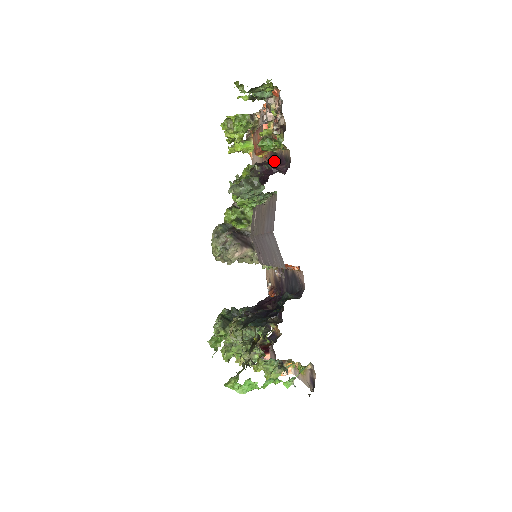
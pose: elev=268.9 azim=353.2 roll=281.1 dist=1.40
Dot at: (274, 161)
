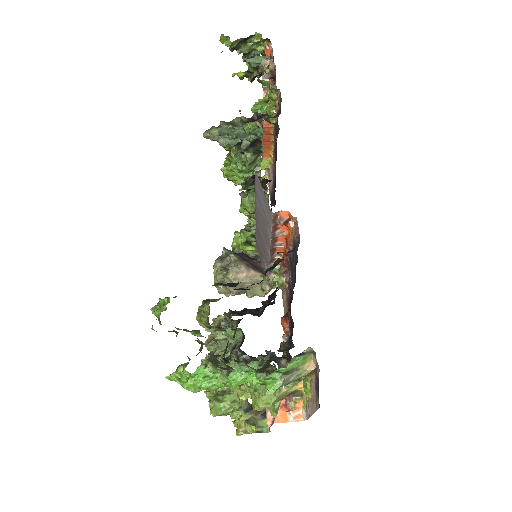
Dot at: (268, 118)
